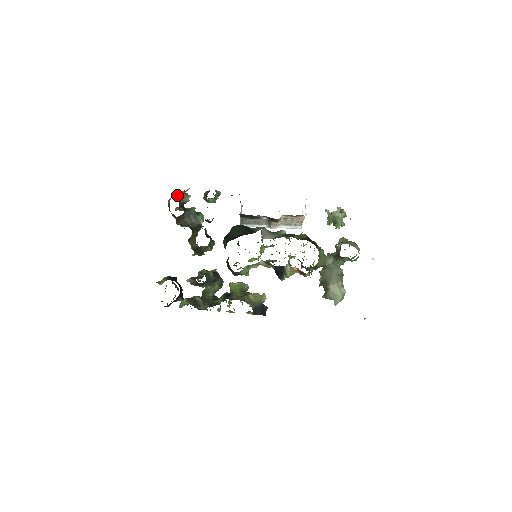
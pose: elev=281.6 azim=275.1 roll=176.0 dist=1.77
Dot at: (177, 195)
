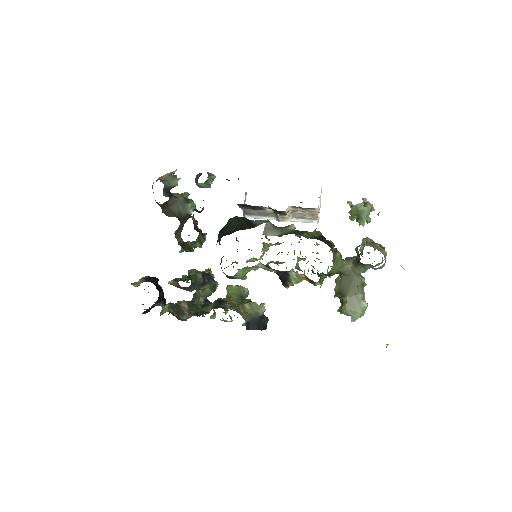
Dot at: (163, 177)
